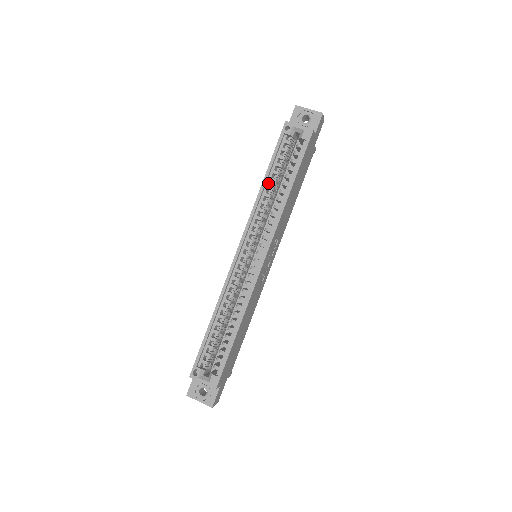
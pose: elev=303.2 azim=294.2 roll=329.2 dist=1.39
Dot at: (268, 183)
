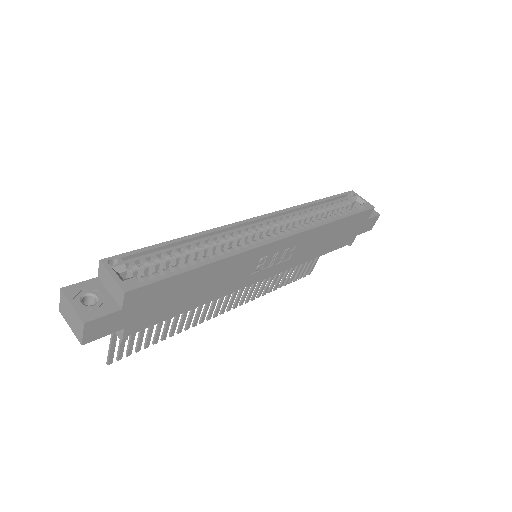
Dot at: (316, 207)
